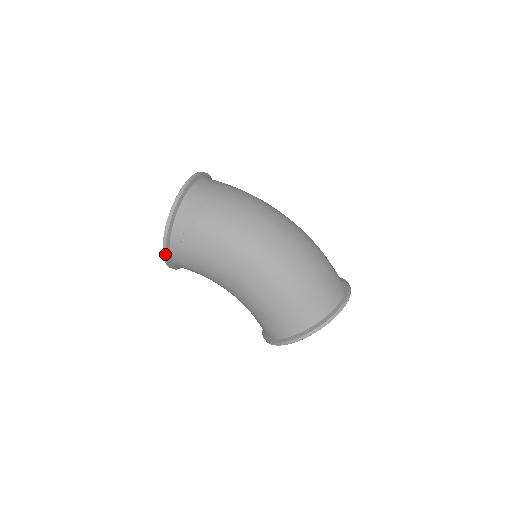
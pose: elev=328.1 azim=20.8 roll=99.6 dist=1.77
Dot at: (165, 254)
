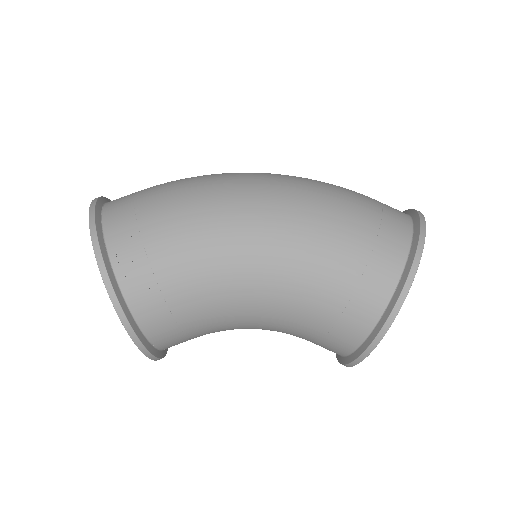
Dot at: (115, 299)
